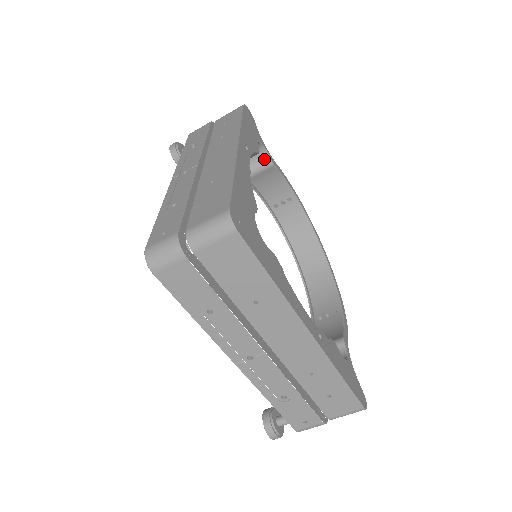
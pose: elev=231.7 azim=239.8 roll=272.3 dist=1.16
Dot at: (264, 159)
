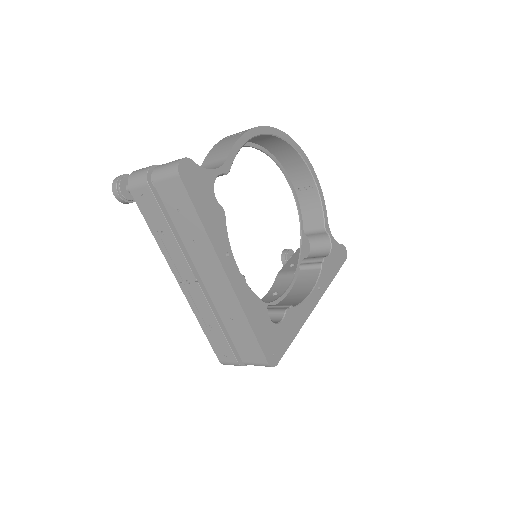
Dot at: (218, 176)
